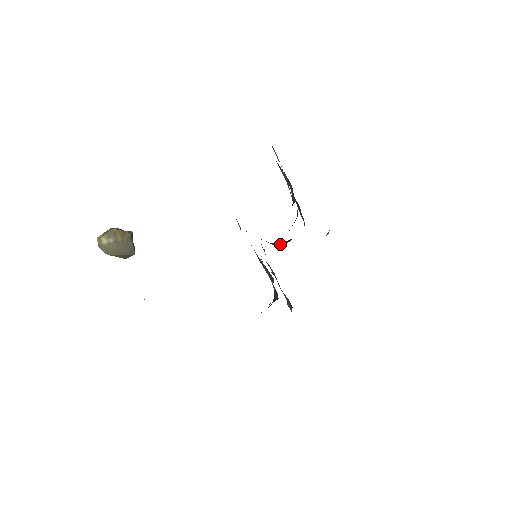
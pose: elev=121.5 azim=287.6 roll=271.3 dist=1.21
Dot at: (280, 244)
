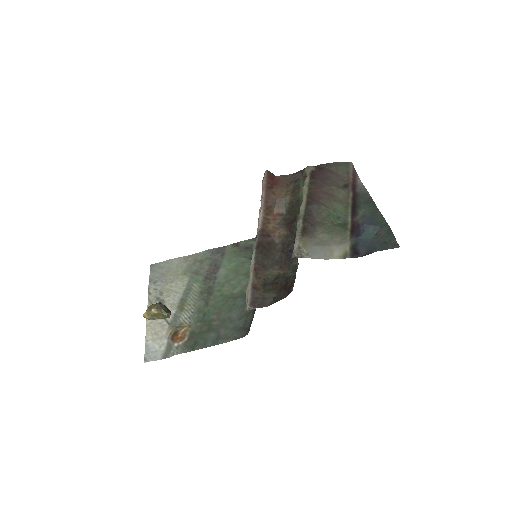
Dot at: (278, 210)
